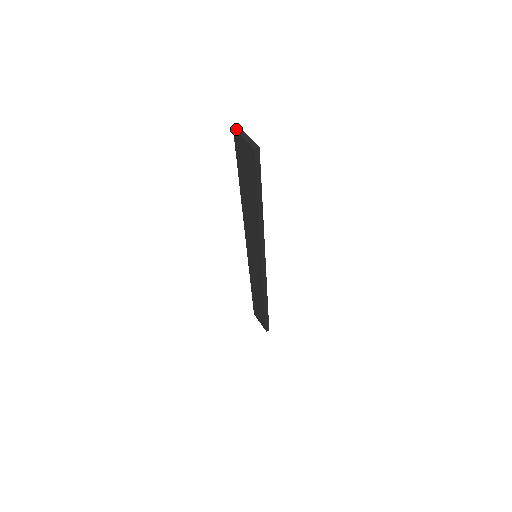
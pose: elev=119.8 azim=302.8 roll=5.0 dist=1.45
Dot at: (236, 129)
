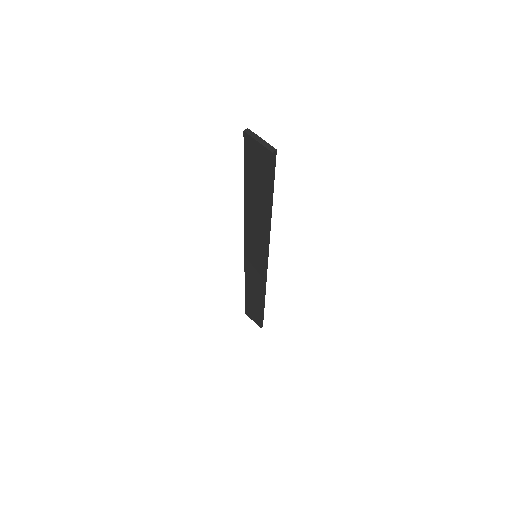
Dot at: (247, 132)
